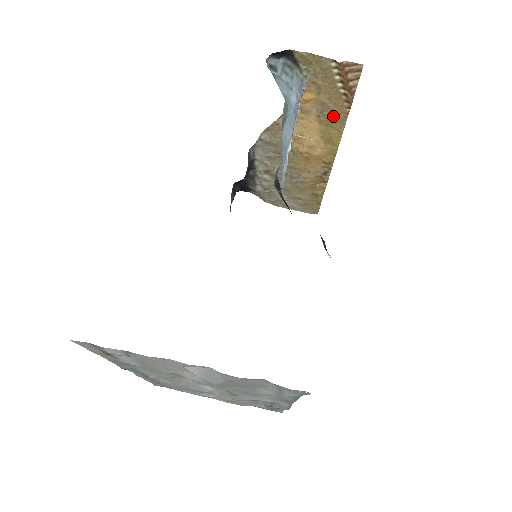
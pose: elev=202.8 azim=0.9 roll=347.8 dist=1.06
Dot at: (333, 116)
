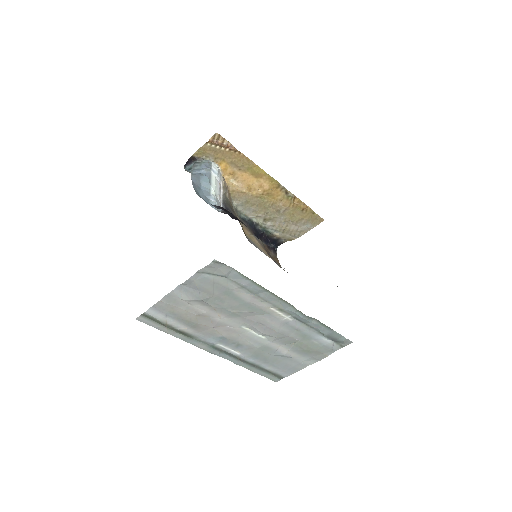
Dot at: (243, 163)
